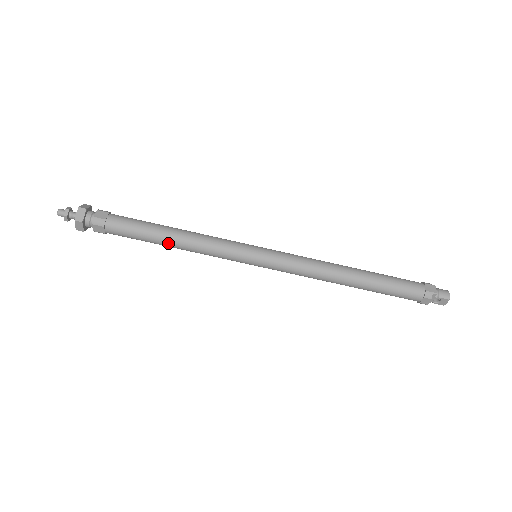
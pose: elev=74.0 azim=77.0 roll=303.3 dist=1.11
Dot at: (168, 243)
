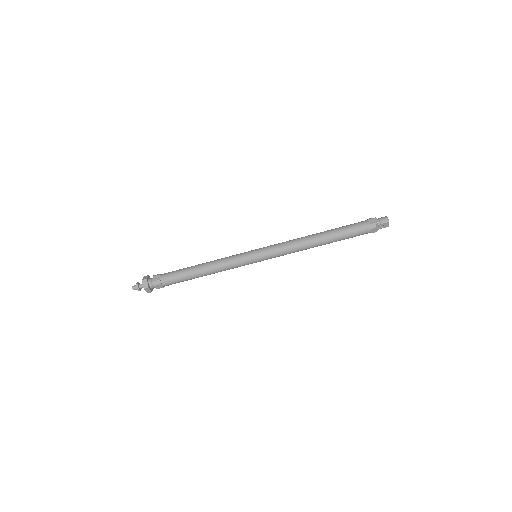
Dot at: (201, 275)
